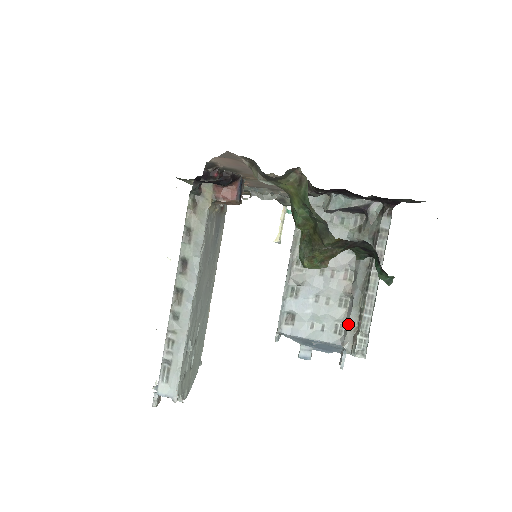
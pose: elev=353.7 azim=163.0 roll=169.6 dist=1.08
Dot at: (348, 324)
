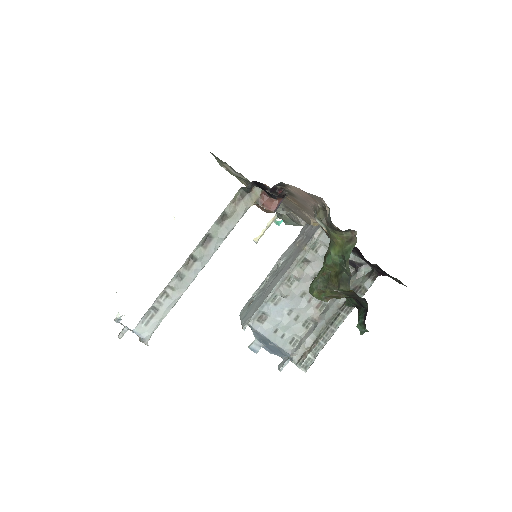
Dot at: (304, 342)
